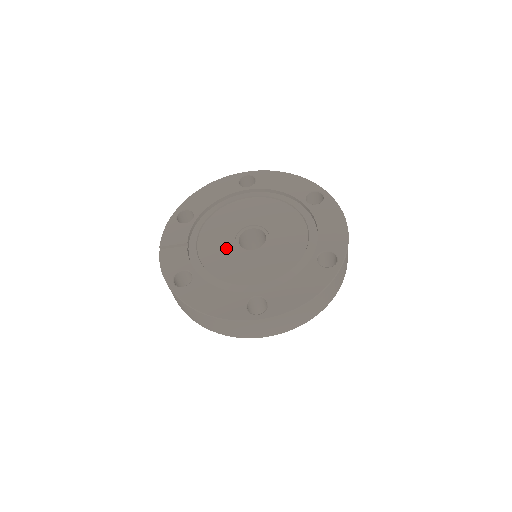
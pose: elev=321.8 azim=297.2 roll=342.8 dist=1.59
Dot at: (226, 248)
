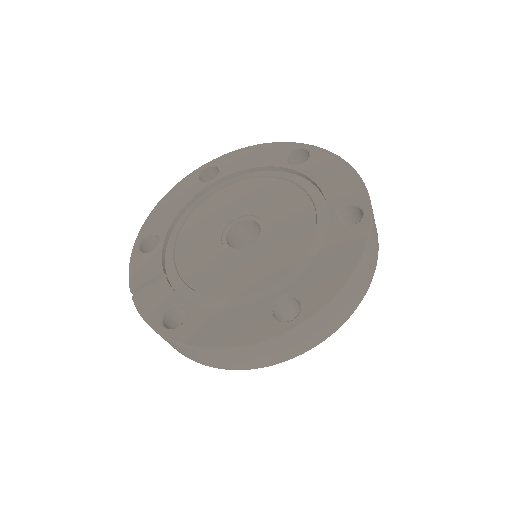
Dot at: (215, 257)
